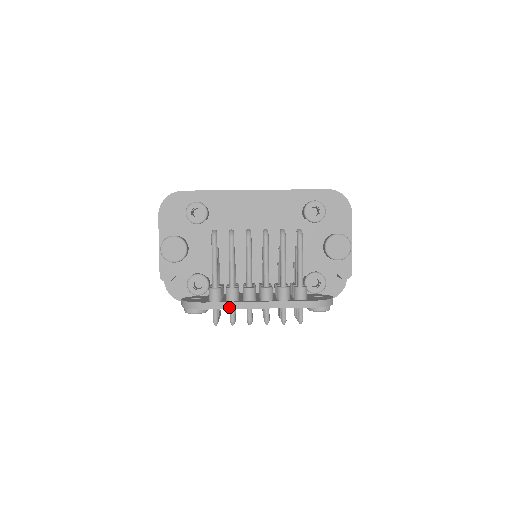
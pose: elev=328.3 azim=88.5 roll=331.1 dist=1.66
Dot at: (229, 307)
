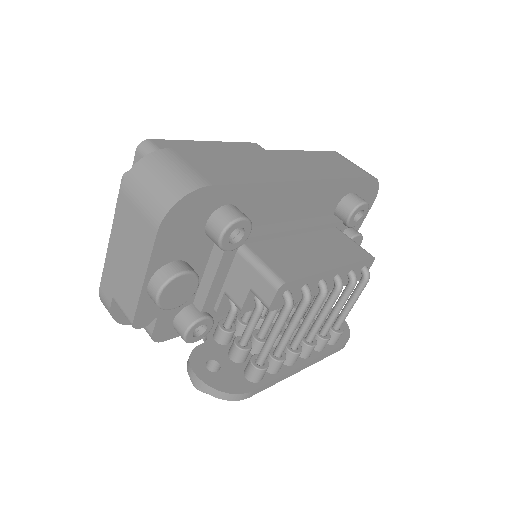
Dot at: (274, 383)
